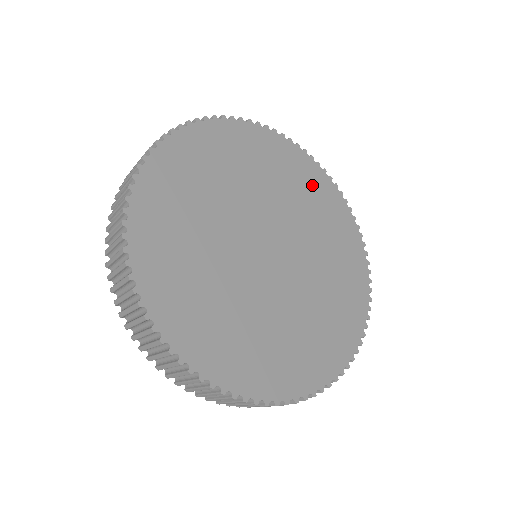
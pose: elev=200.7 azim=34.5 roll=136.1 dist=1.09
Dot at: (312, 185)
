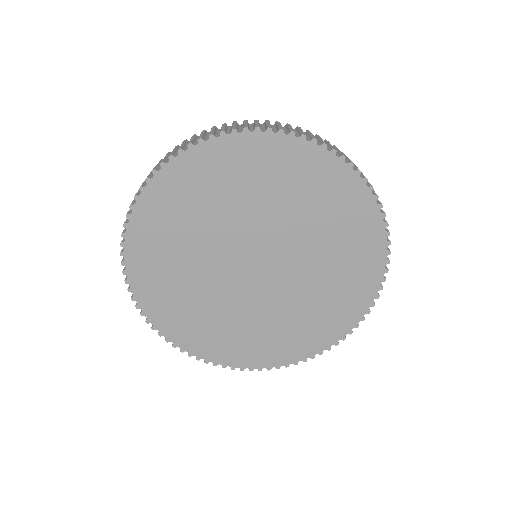
Dot at: (238, 166)
